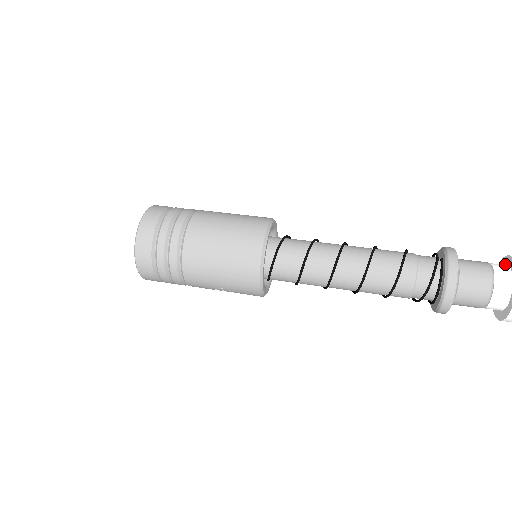
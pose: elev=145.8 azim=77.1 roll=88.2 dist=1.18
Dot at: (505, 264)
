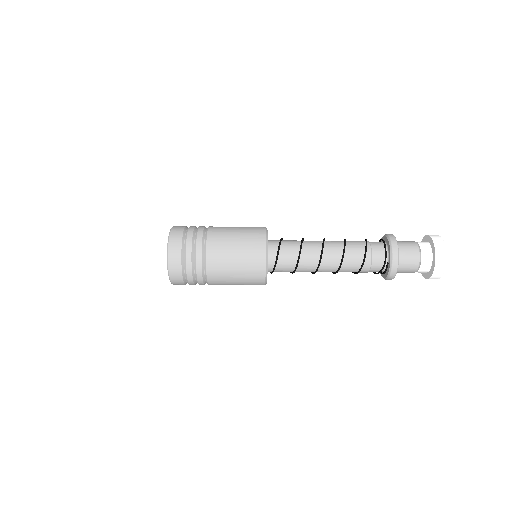
Dot at: (432, 250)
